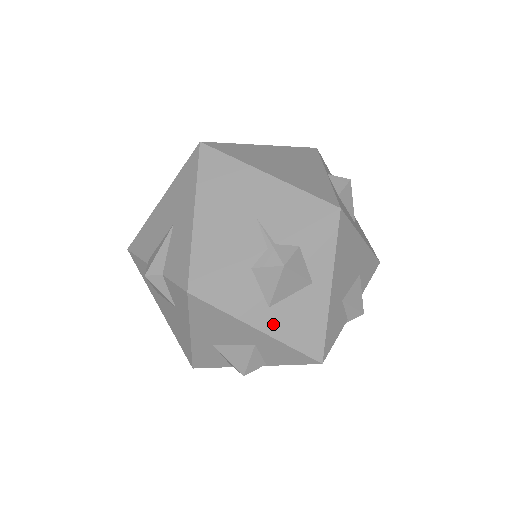
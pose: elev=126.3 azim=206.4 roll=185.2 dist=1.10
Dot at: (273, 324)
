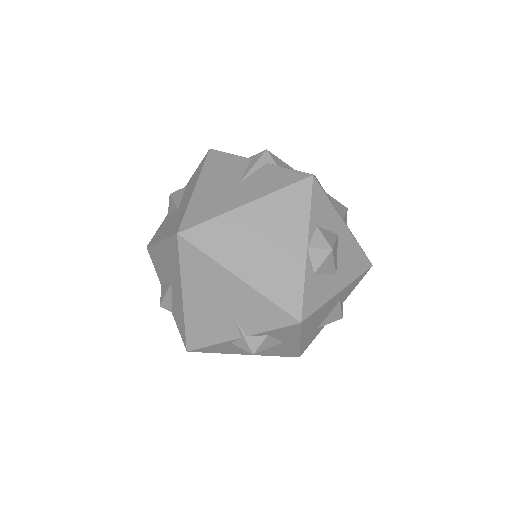
Dot at: (256, 353)
